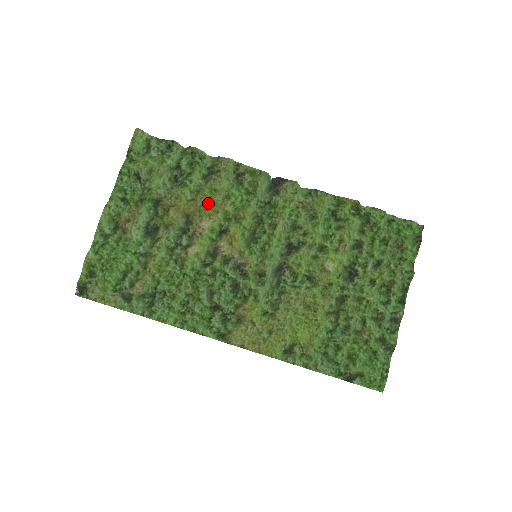
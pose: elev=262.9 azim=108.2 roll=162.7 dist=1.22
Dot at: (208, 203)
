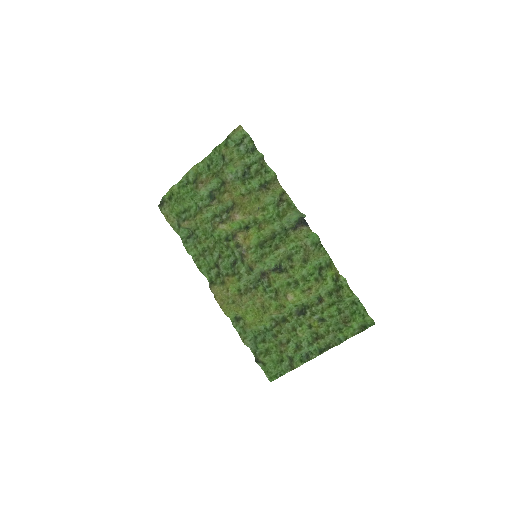
Dot at: (250, 204)
